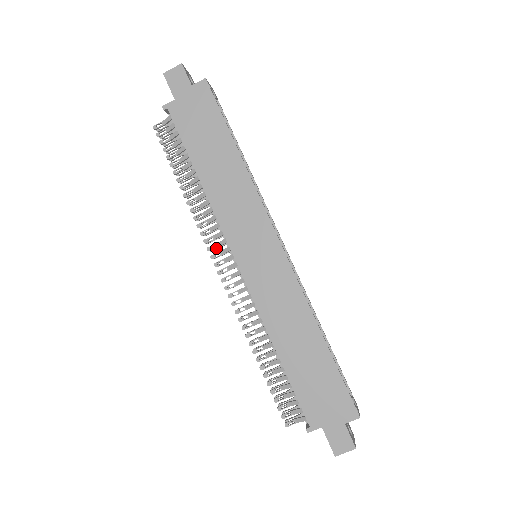
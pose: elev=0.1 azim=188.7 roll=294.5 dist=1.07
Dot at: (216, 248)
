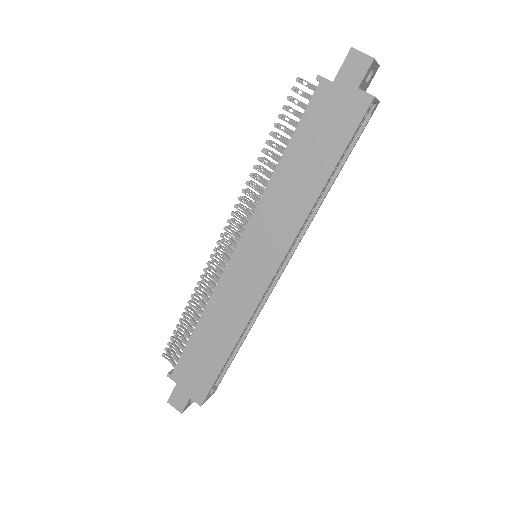
Dot at: (240, 217)
